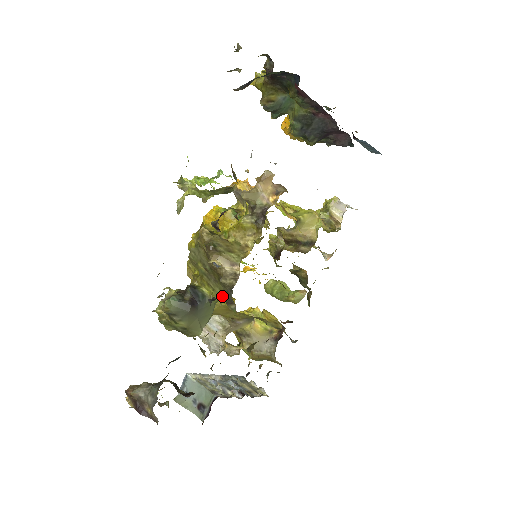
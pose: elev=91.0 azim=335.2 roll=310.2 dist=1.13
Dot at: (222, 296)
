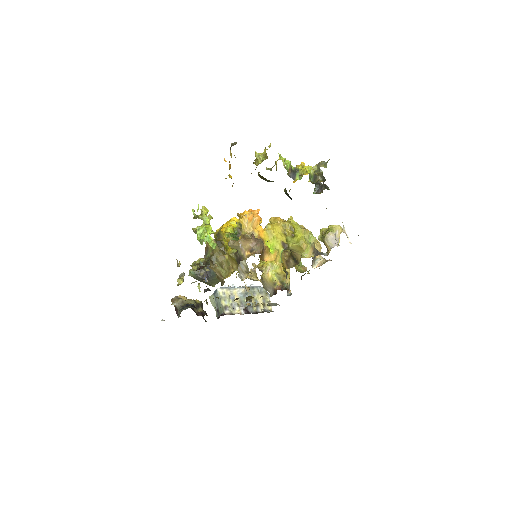
Dot at: occluded
